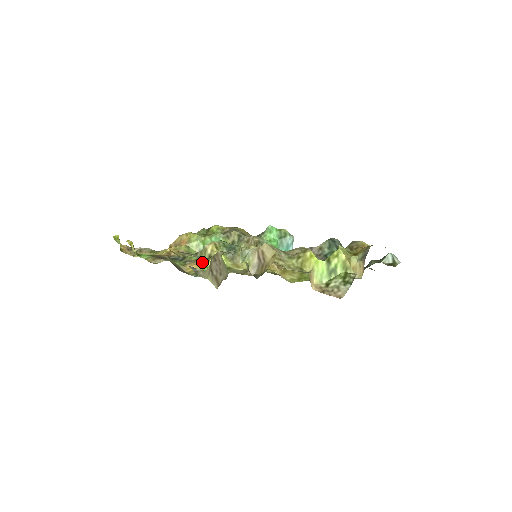
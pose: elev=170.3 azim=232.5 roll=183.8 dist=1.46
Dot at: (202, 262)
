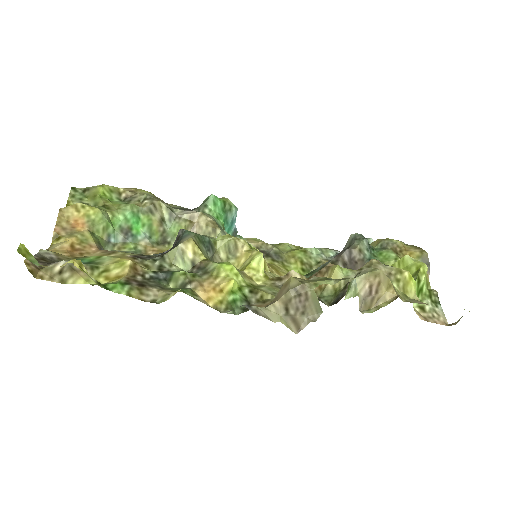
Dot at: (213, 282)
